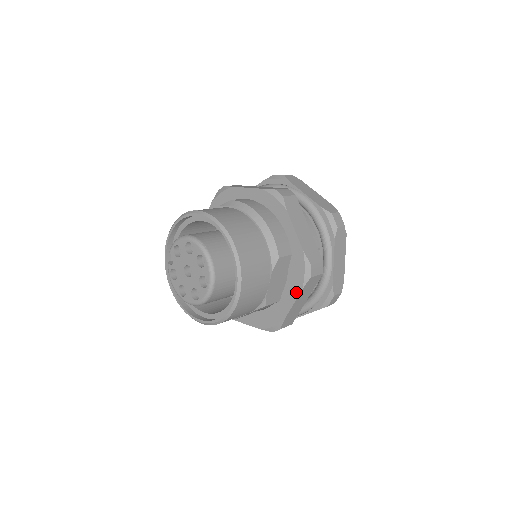
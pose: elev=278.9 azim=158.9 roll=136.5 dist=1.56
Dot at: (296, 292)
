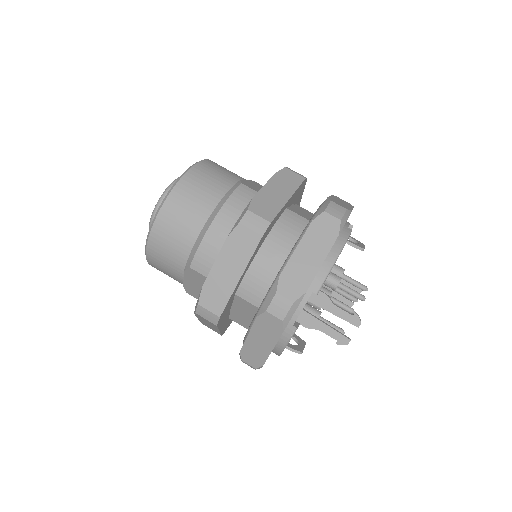
Dot at: occluded
